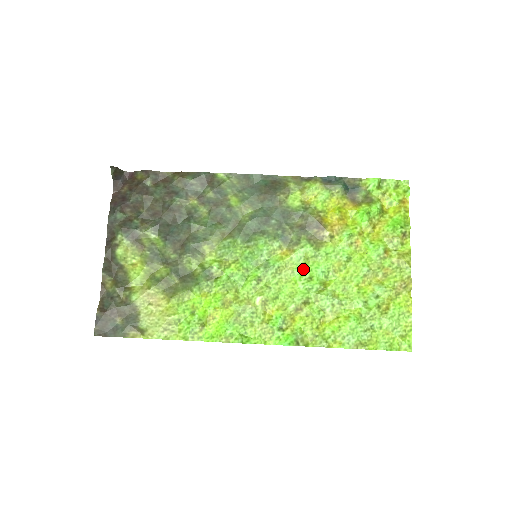
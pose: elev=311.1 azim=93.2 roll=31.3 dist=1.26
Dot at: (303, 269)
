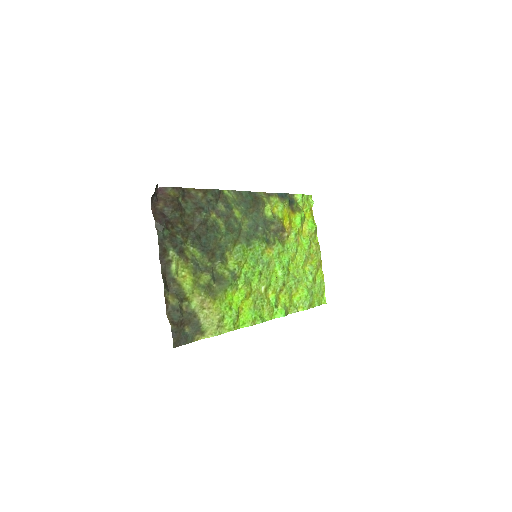
Dot at: (279, 261)
